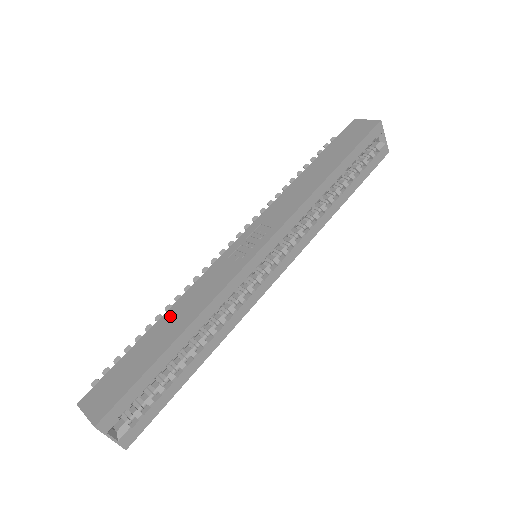
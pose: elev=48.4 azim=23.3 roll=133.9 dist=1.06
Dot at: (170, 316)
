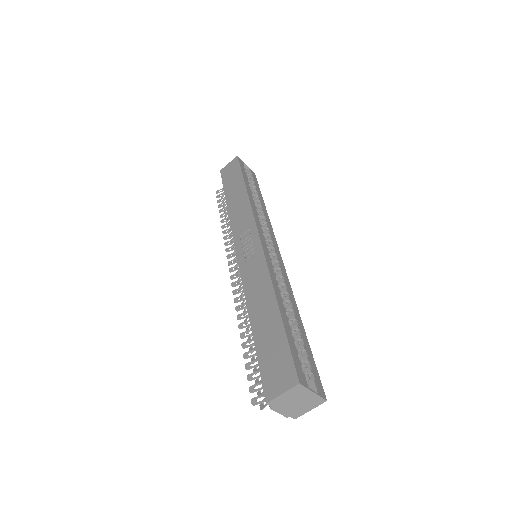
Dot at: (255, 311)
